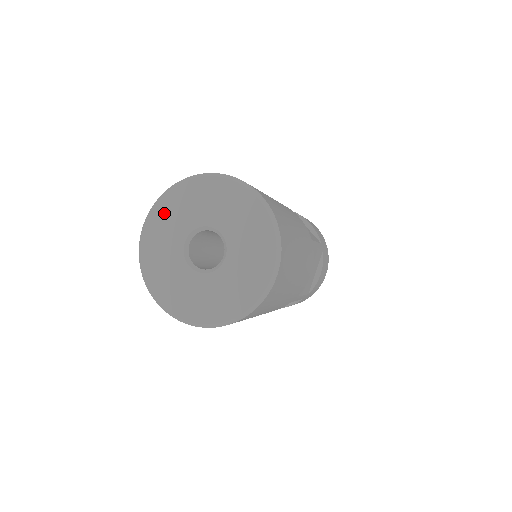
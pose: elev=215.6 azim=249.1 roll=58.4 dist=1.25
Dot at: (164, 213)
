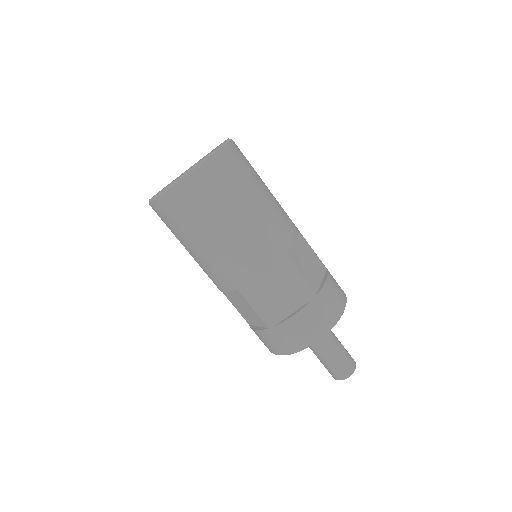
Dot at: occluded
